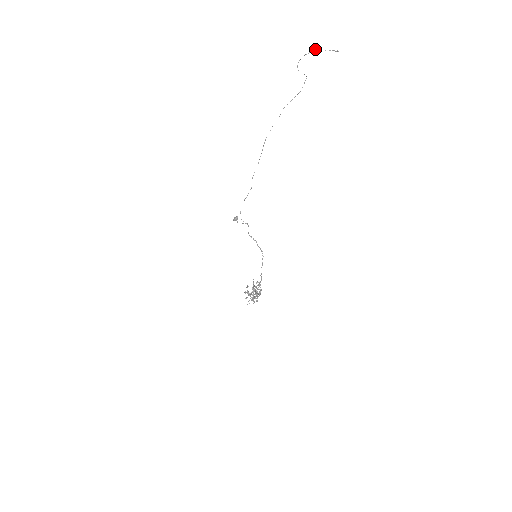
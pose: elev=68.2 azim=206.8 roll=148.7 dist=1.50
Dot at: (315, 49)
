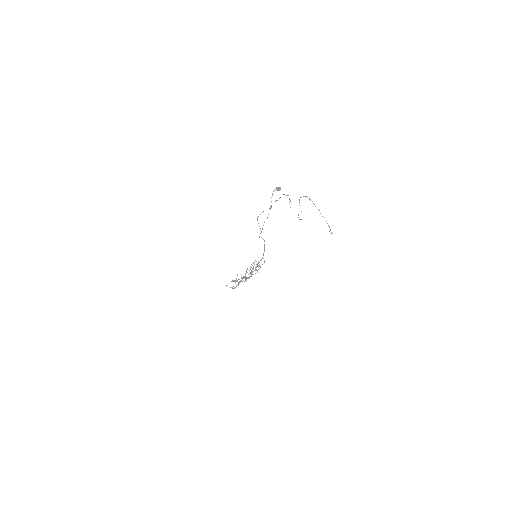
Dot at: occluded
